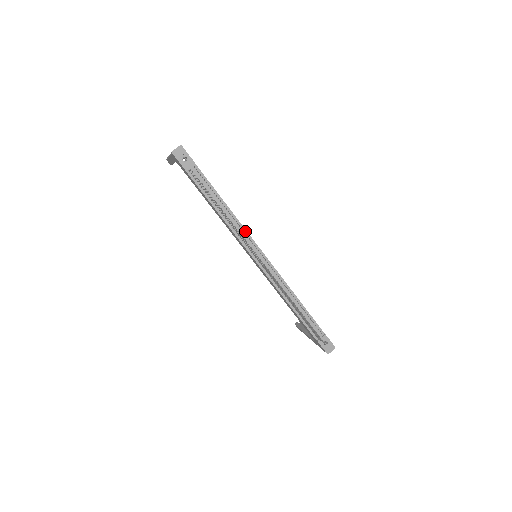
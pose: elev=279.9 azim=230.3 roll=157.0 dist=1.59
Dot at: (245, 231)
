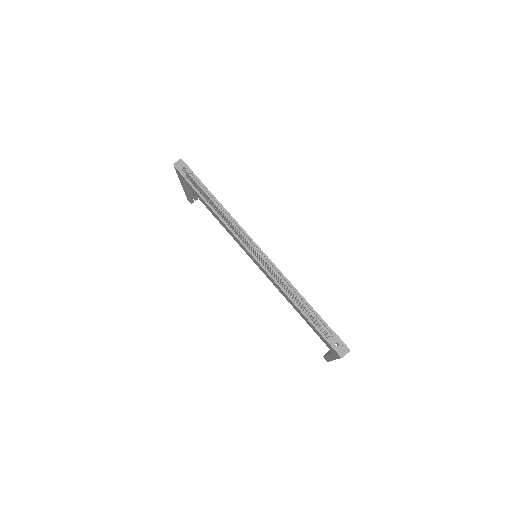
Dot at: (240, 228)
